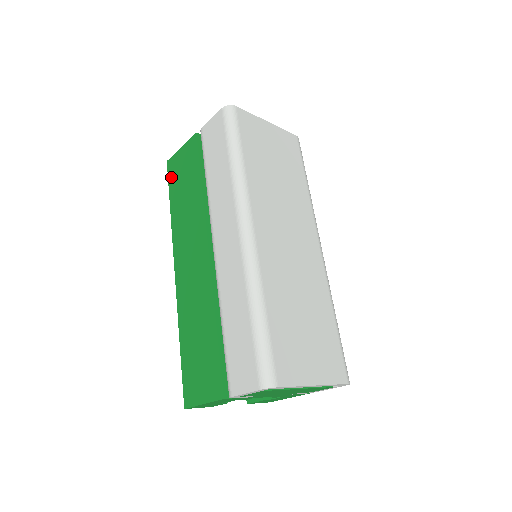
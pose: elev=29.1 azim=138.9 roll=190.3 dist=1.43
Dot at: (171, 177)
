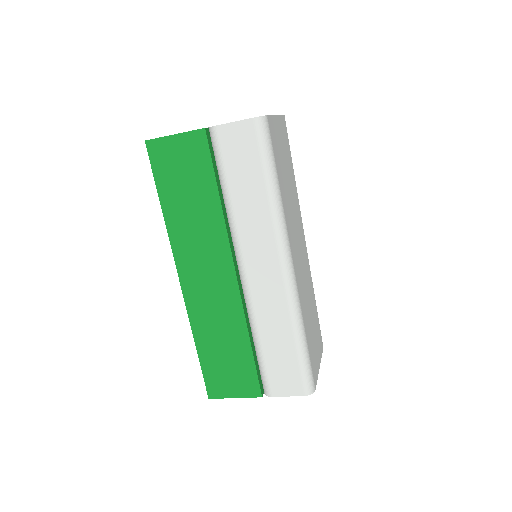
Dot at: (158, 167)
